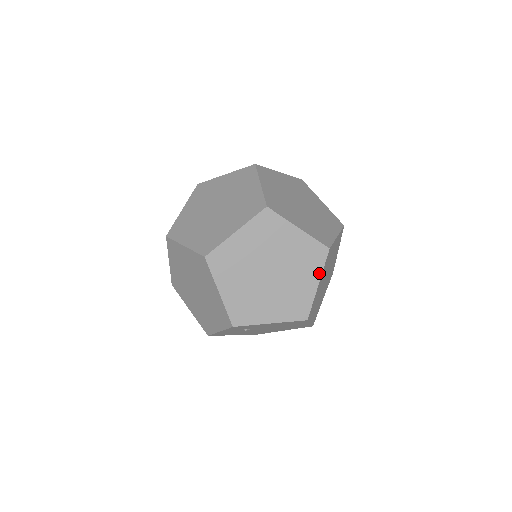
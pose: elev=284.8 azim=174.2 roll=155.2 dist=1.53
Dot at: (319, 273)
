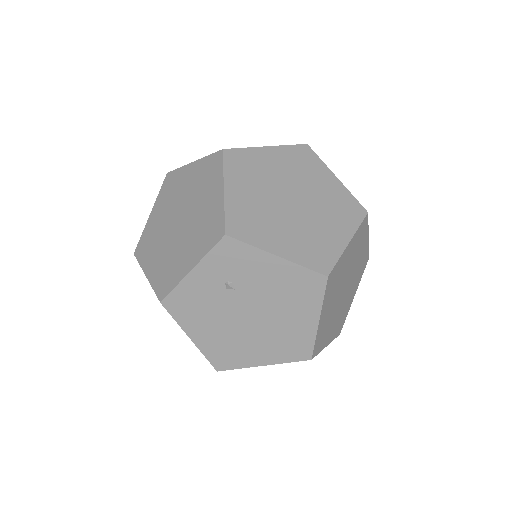
Dot at: (352, 230)
